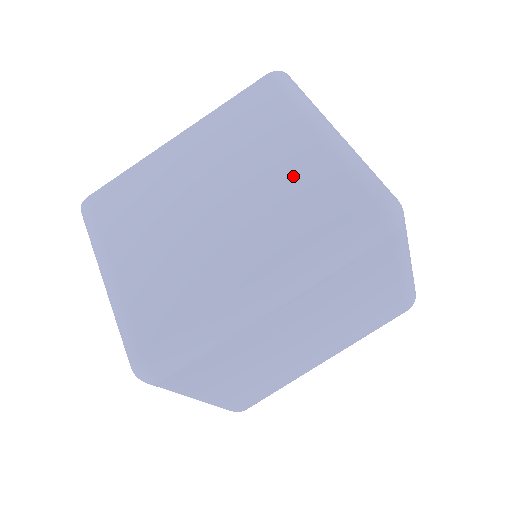
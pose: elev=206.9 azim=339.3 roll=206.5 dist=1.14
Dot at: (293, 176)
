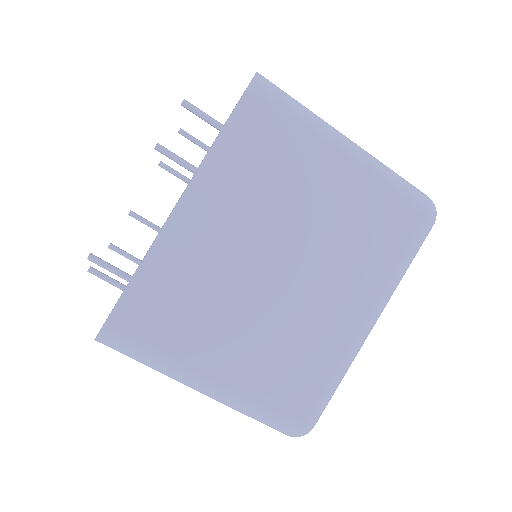
Dot at: (348, 211)
